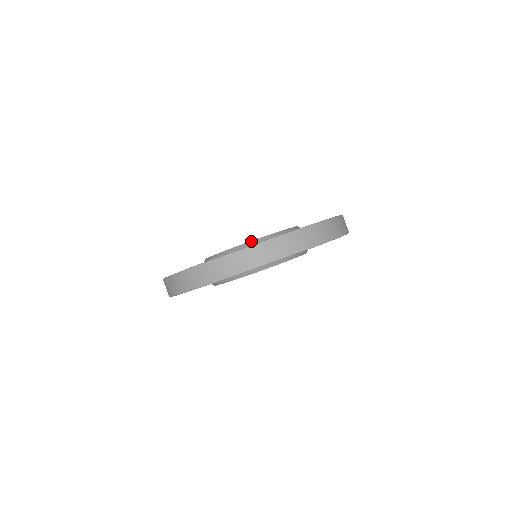
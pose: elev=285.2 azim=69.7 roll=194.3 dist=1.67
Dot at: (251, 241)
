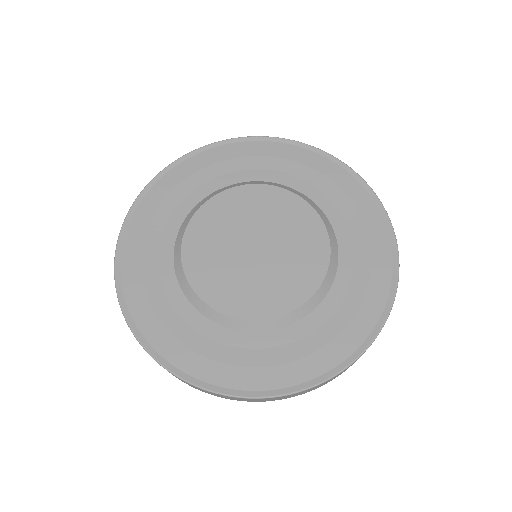
Dot at: (250, 321)
